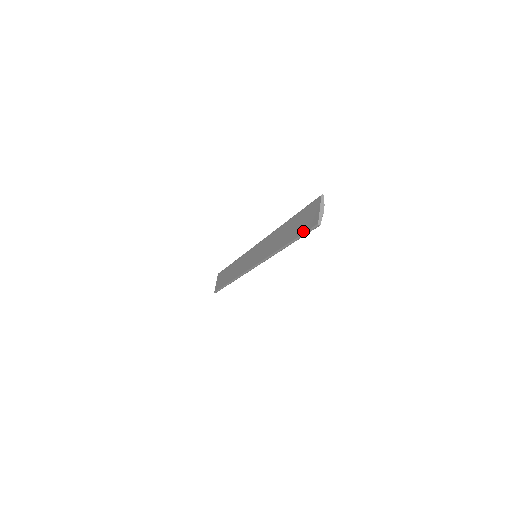
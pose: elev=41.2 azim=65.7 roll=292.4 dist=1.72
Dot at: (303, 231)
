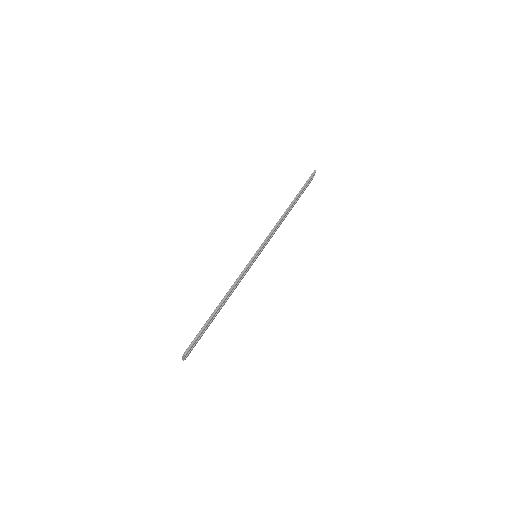
Dot at: (304, 184)
